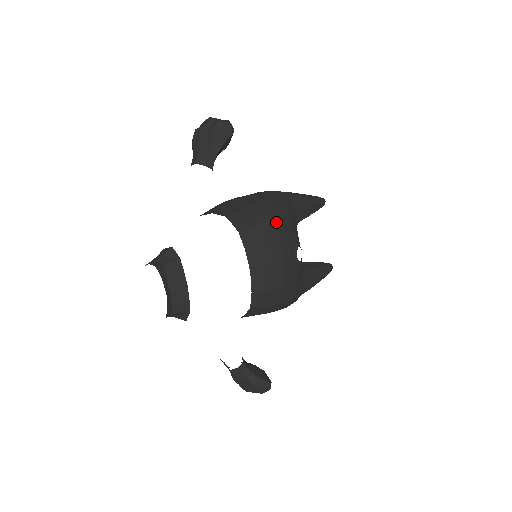
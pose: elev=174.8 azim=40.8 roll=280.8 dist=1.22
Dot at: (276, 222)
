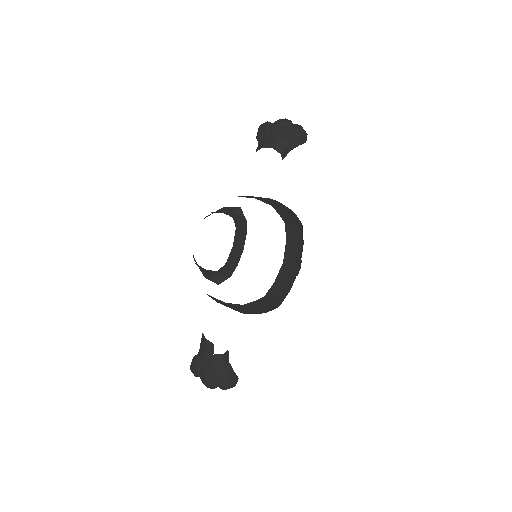
Dot at: (302, 231)
